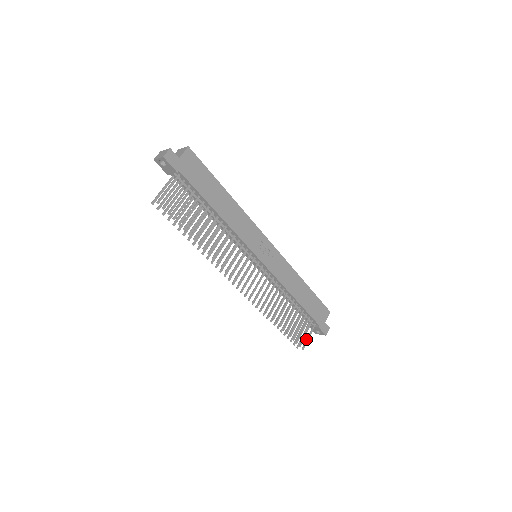
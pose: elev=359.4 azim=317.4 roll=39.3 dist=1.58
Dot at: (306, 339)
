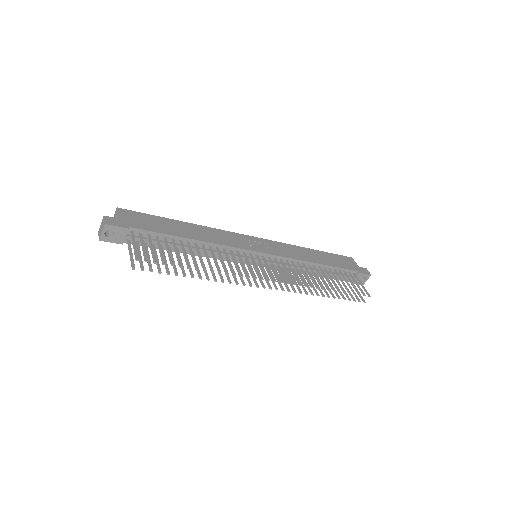
Dot at: occluded
